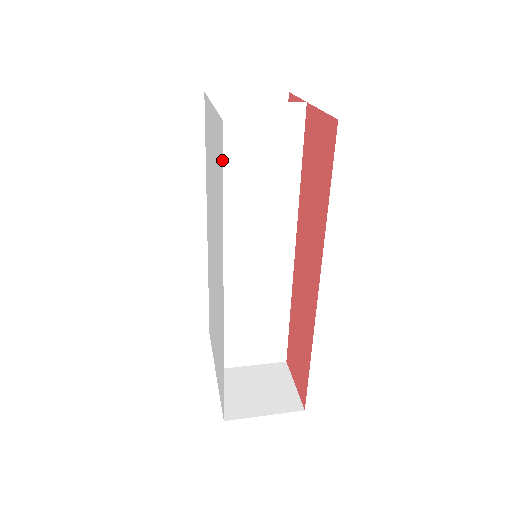
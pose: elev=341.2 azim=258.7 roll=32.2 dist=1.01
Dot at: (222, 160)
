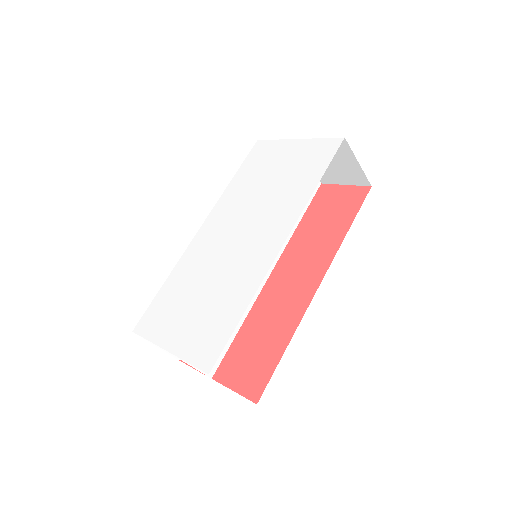
Dot at: (331, 157)
